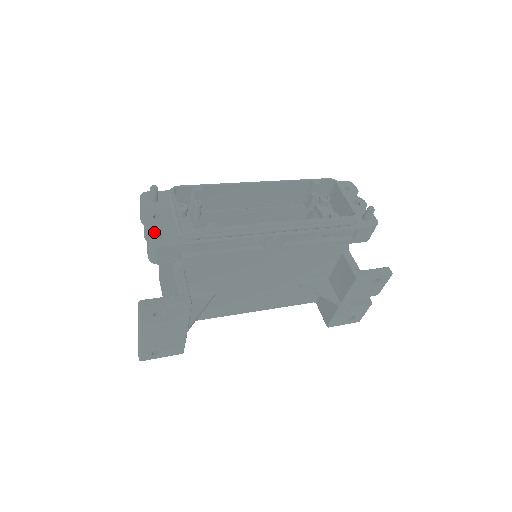
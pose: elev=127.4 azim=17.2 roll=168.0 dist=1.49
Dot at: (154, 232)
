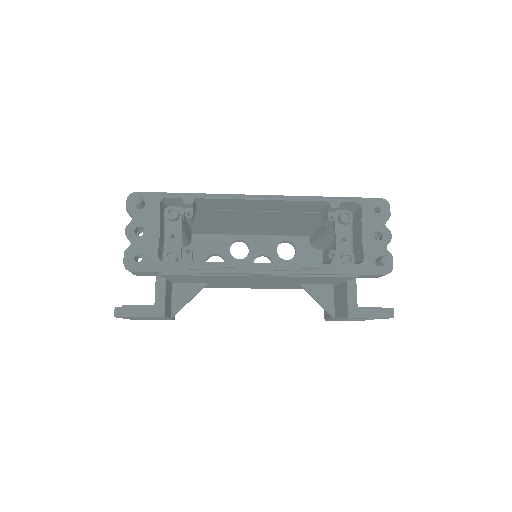
Dot at: (131, 252)
